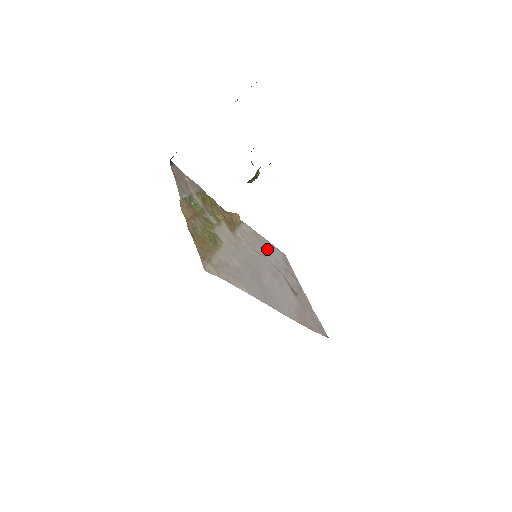
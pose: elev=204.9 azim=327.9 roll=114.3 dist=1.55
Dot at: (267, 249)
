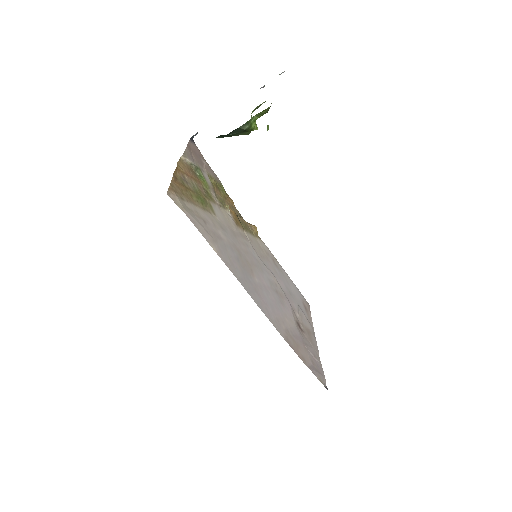
Dot at: (282, 277)
